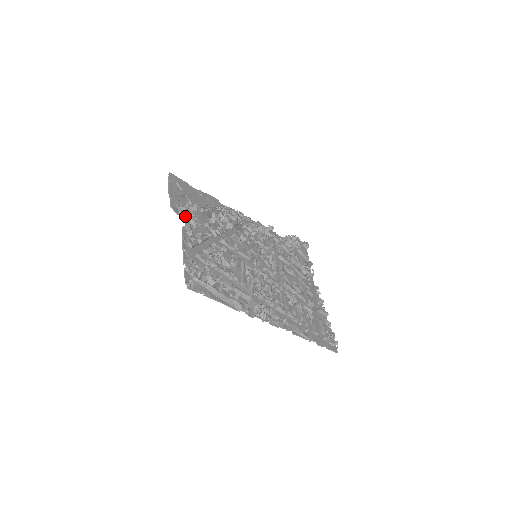
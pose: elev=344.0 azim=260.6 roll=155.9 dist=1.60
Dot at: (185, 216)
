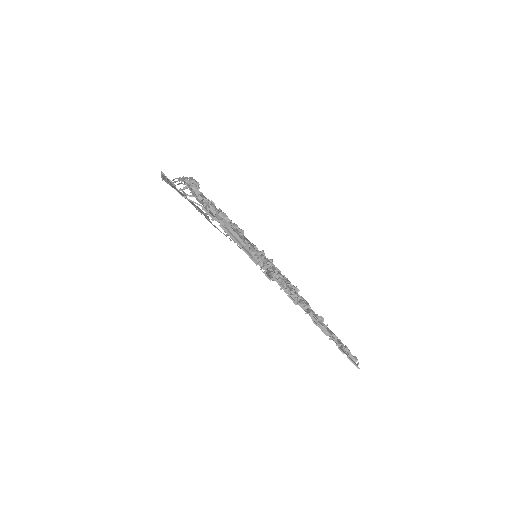
Dot at: occluded
